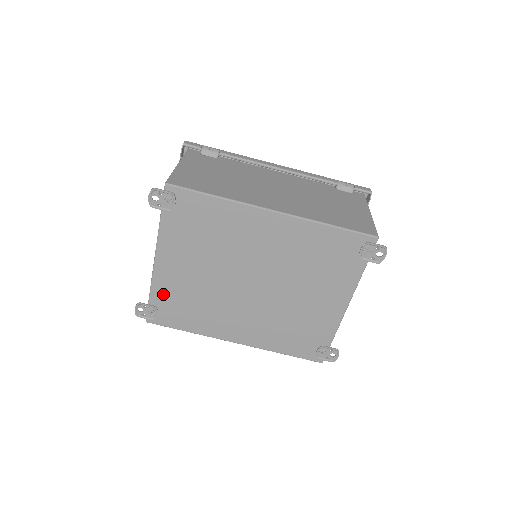
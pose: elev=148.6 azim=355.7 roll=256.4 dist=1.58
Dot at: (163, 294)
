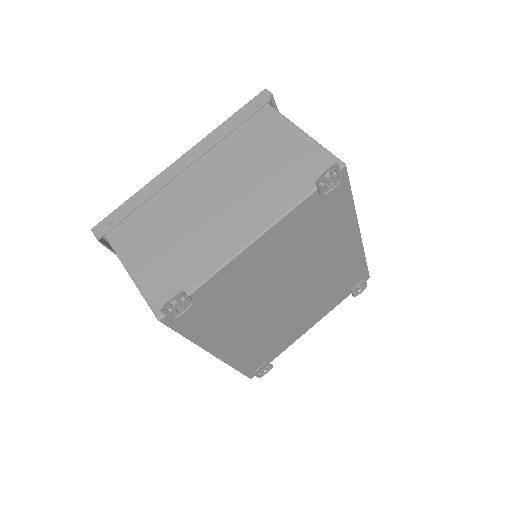
Dot at: (216, 286)
